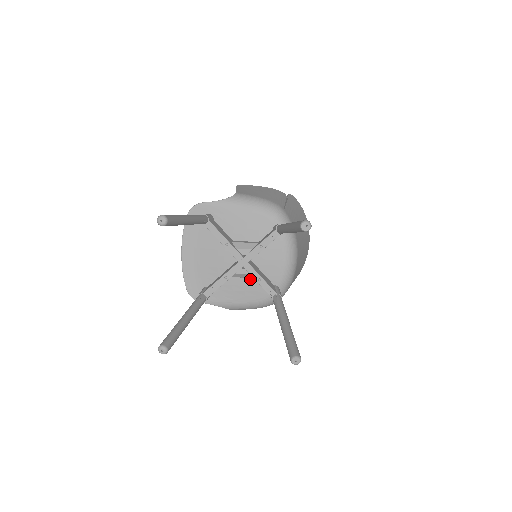
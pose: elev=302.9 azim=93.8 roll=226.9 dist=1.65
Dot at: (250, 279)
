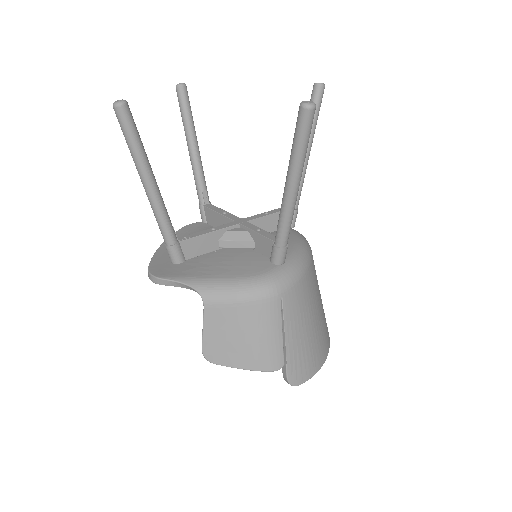
Dot at: (244, 256)
